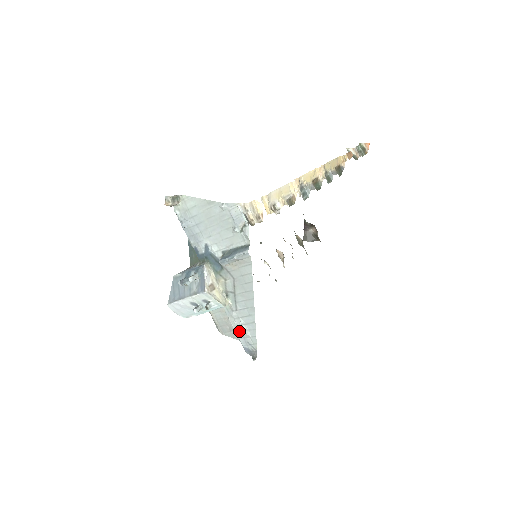
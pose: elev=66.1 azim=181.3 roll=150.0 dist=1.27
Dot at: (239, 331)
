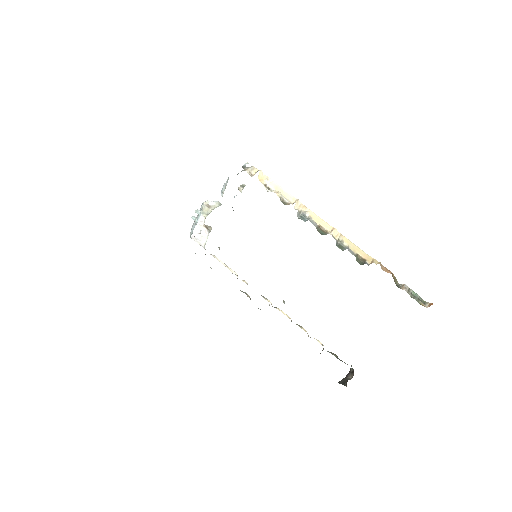
Dot at: occluded
